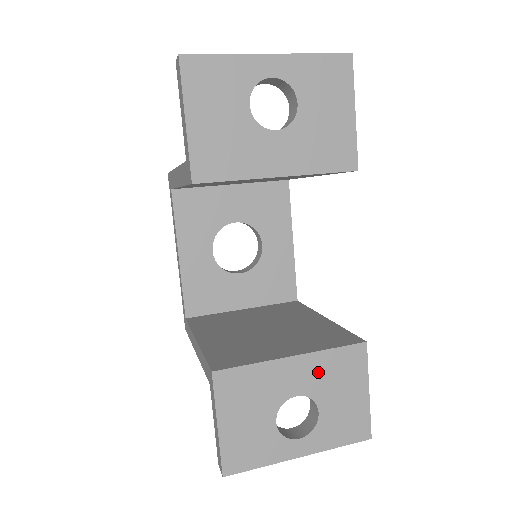
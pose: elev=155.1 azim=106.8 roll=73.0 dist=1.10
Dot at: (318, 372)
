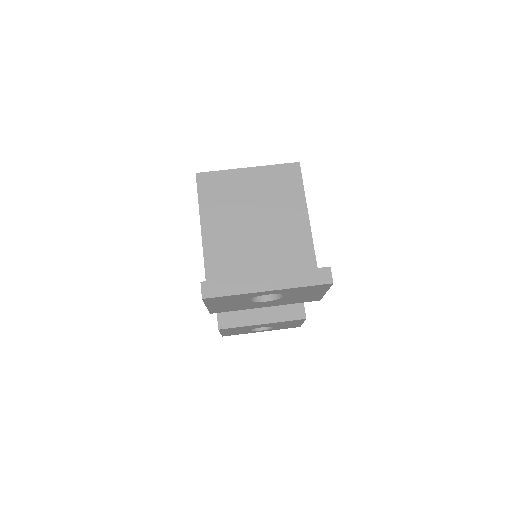
Dot at: (276, 324)
